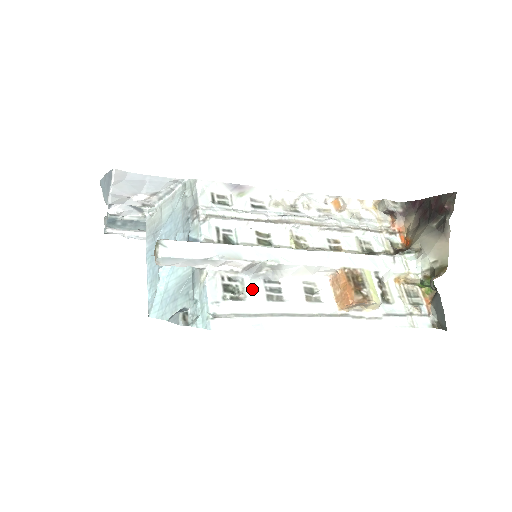
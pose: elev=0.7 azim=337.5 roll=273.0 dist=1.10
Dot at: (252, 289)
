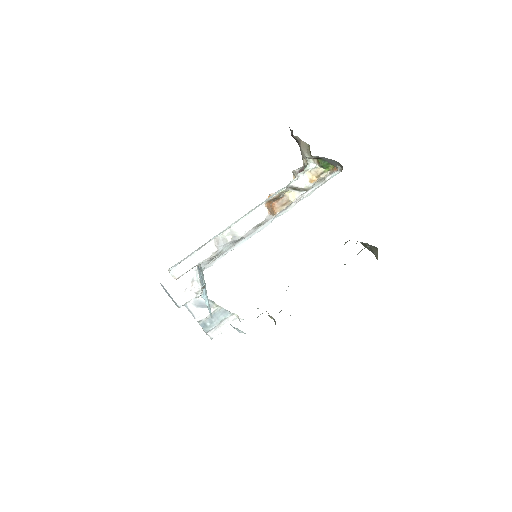
Dot at: (225, 249)
